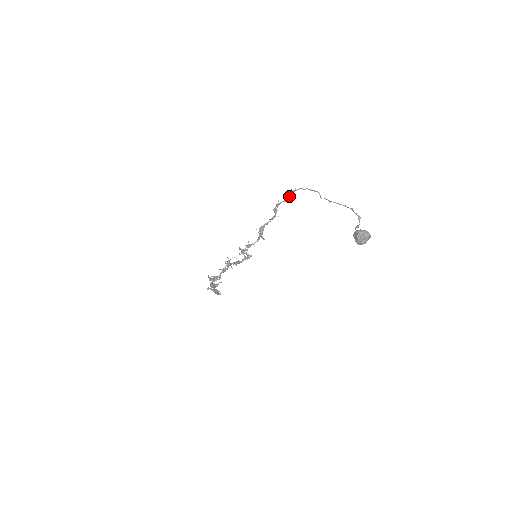
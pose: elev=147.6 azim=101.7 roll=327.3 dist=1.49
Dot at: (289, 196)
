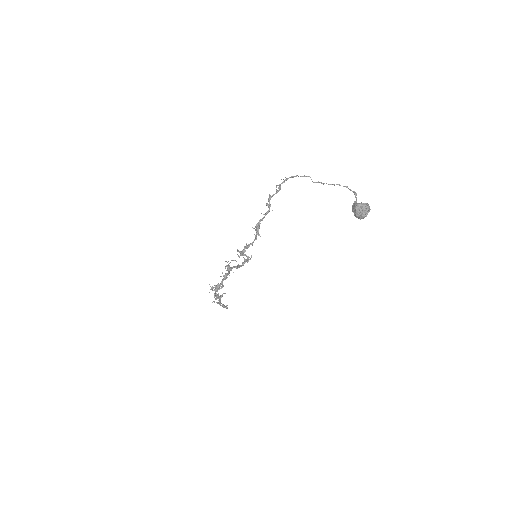
Dot at: (280, 187)
